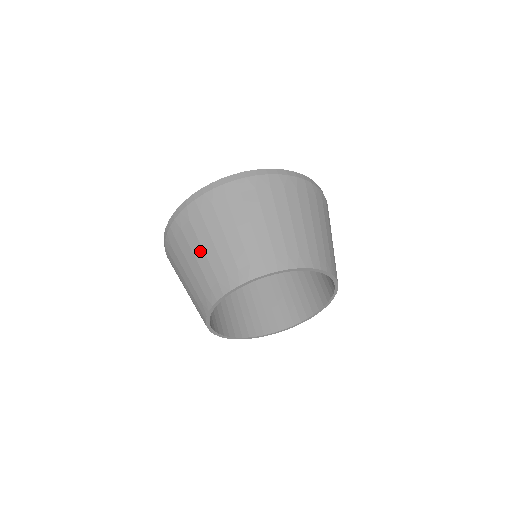
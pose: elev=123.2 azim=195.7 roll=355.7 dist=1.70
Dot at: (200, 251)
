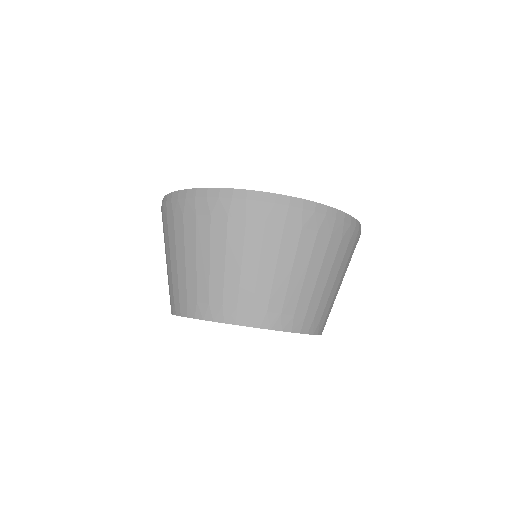
Dot at: (182, 256)
